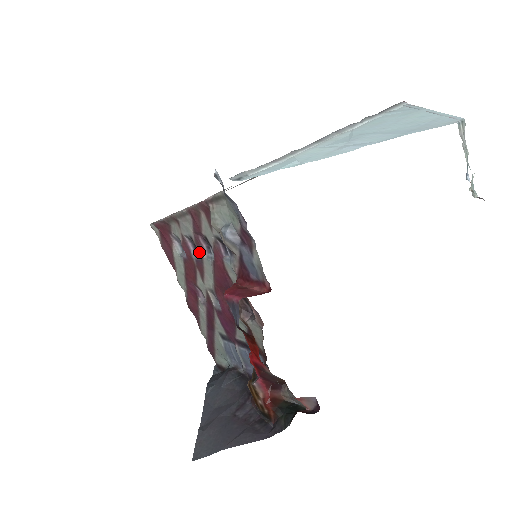
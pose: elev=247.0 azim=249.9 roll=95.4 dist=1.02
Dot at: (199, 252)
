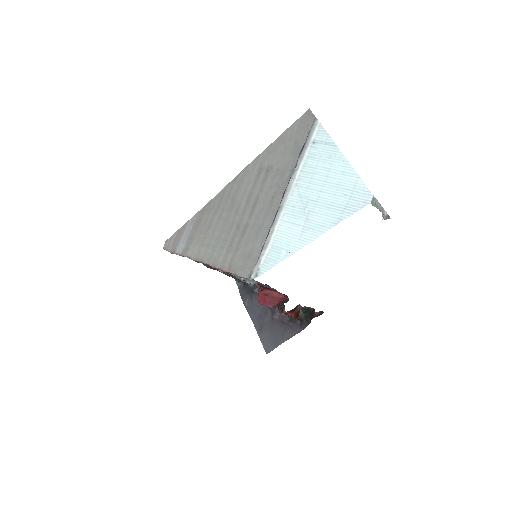
Dot at: occluded
